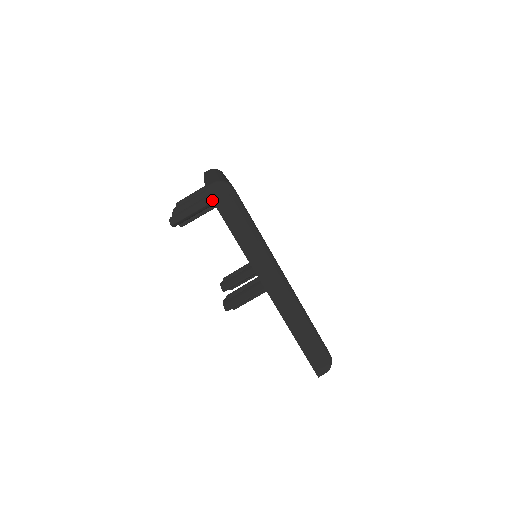
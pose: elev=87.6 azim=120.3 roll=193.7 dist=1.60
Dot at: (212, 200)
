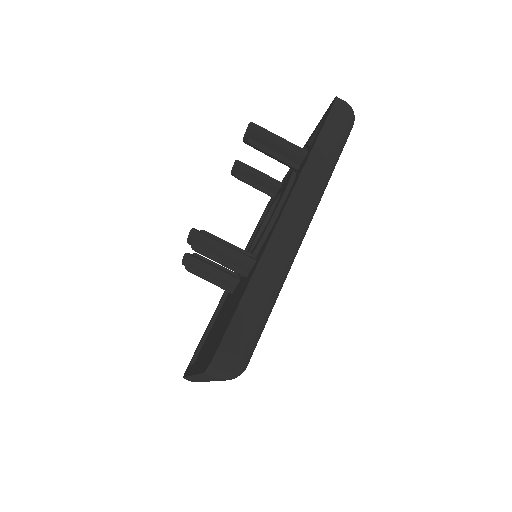
Dot at: (335, 100)
